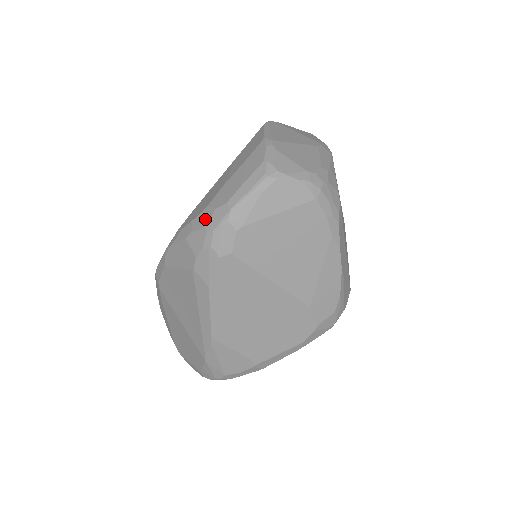
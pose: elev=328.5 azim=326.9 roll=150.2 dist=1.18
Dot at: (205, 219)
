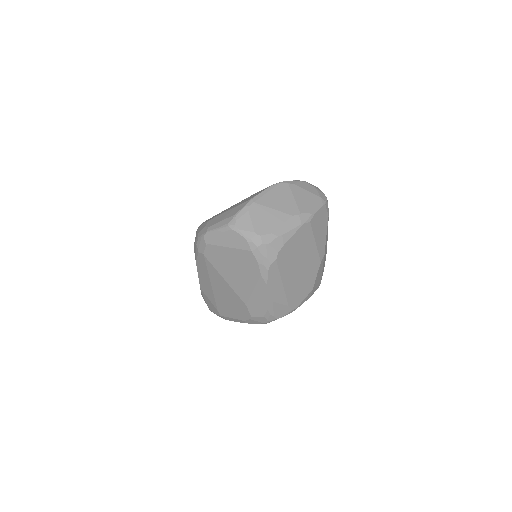
Dot at: (202, 228)
